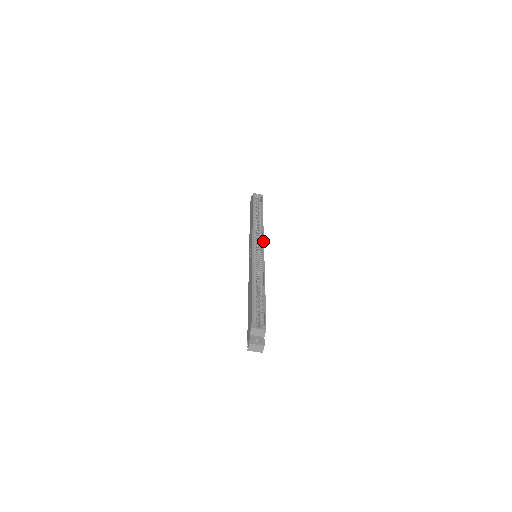
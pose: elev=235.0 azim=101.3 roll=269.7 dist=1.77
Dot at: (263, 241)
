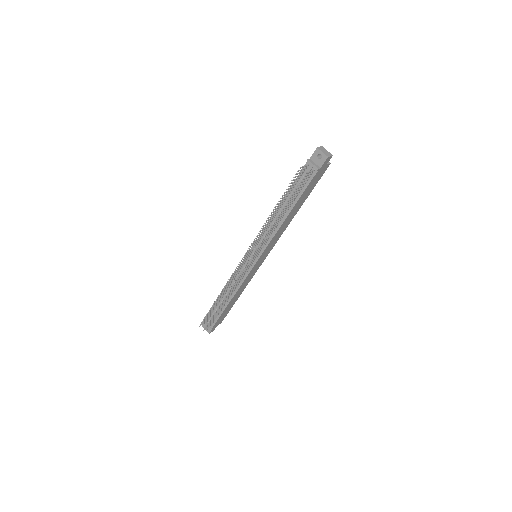
Dot at: (261, 263)
